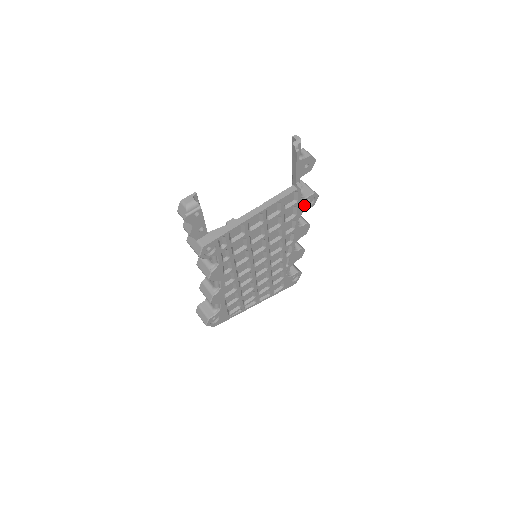
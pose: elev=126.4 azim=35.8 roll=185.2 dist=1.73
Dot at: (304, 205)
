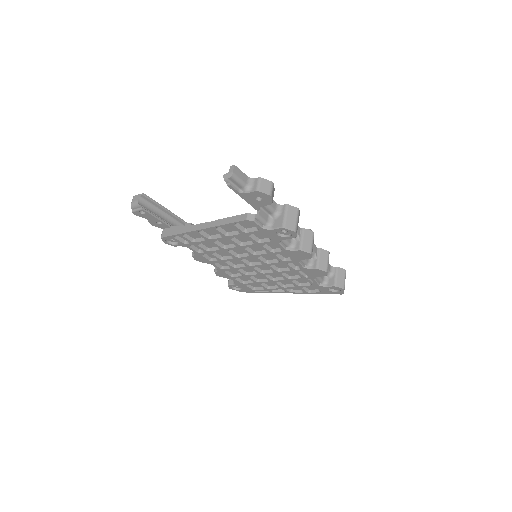
Dot at: (276, 234)
